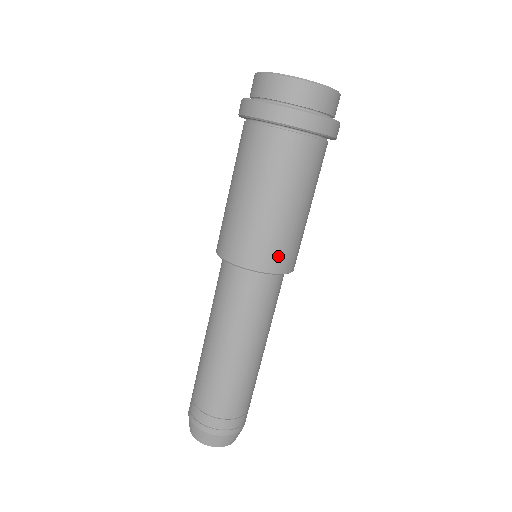
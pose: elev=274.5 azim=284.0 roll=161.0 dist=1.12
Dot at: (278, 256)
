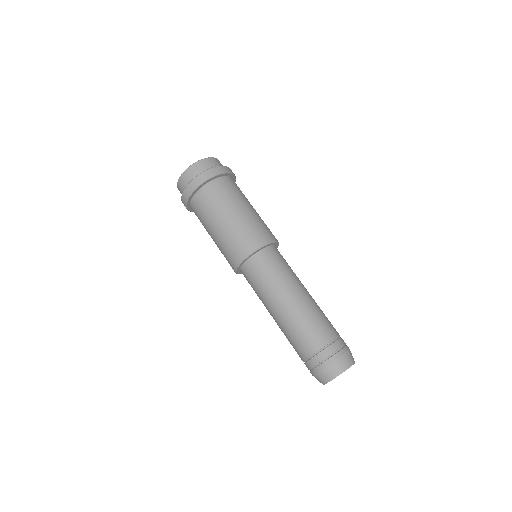
Dot at: (264, 233)
